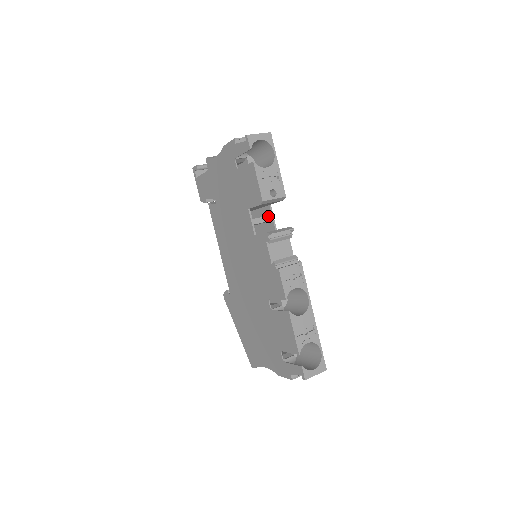
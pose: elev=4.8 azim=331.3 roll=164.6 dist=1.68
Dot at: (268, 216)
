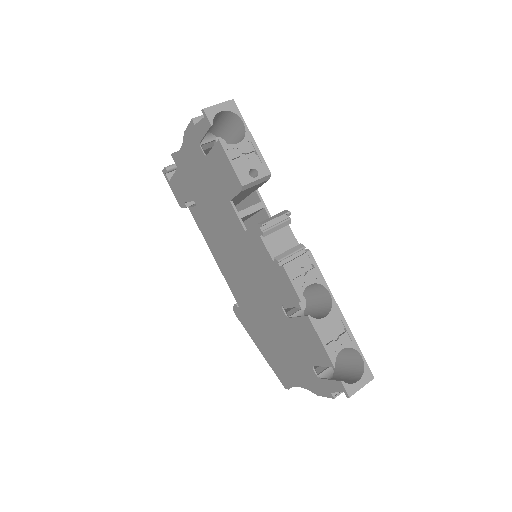
Dot at: (257, 204)
